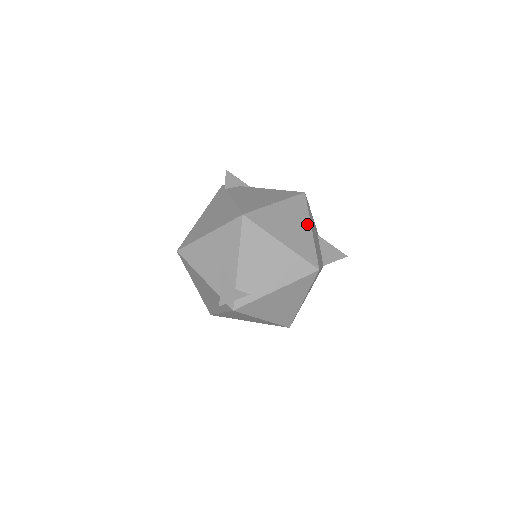
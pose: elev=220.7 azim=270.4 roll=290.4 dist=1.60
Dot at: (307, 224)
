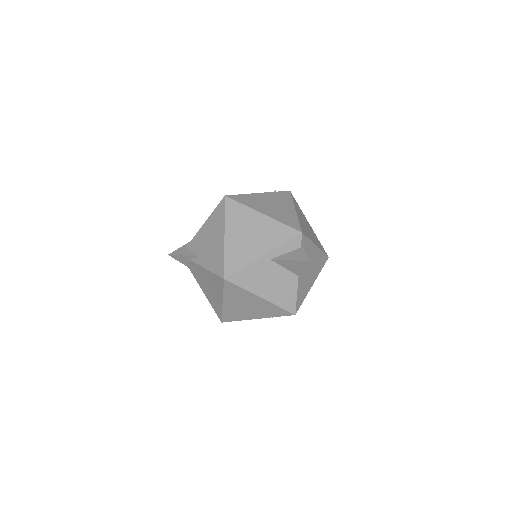
Dot at: (254, 297)
